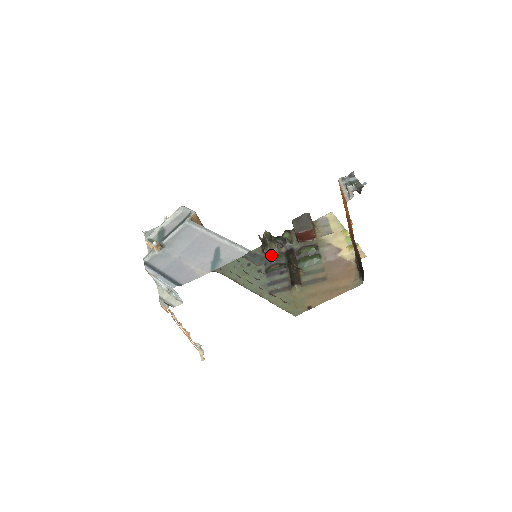
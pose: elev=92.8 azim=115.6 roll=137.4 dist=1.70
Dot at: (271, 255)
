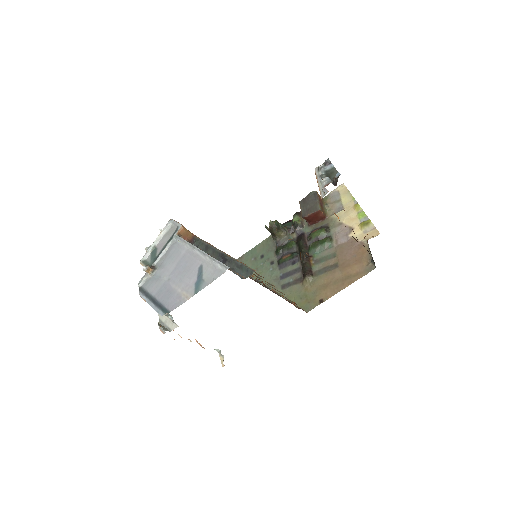
Dot at: (282, 244)
